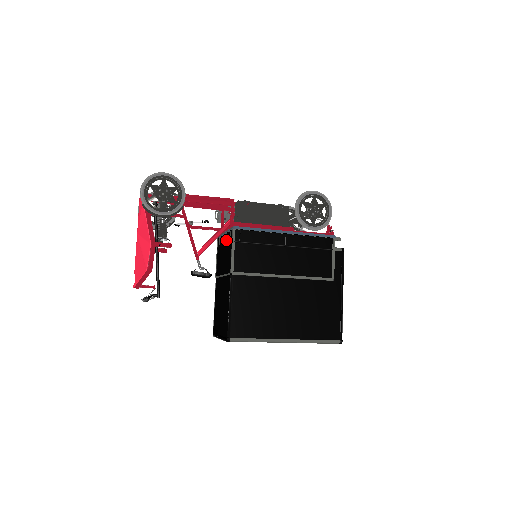
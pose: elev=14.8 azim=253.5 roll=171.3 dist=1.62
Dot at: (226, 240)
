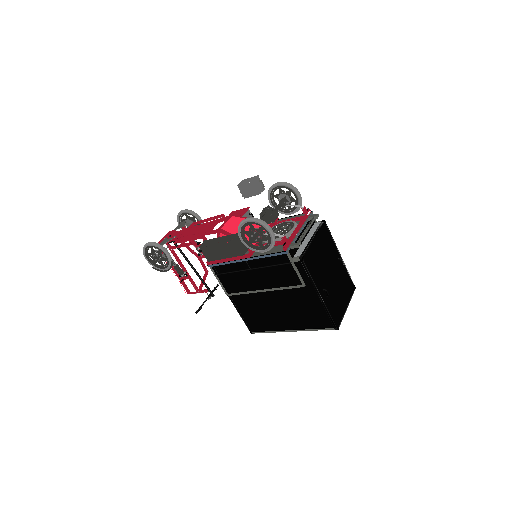
Dot at: occluded
